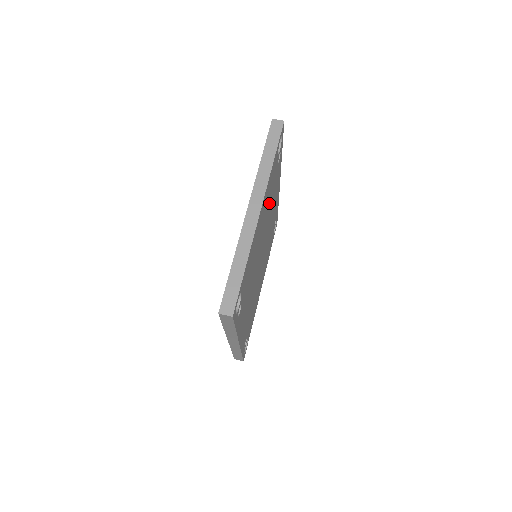
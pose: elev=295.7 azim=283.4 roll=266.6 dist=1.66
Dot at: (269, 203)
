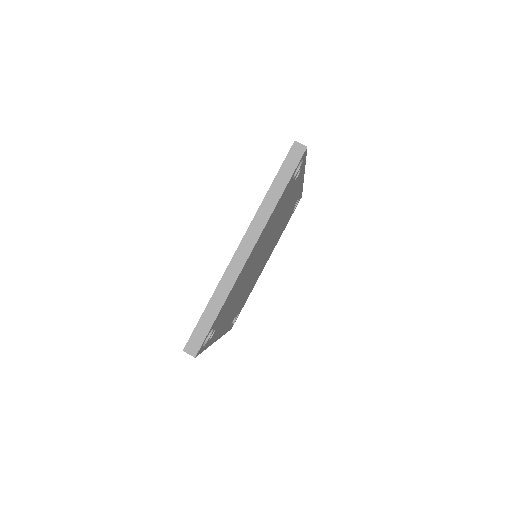
Dot at: (275, 220)
